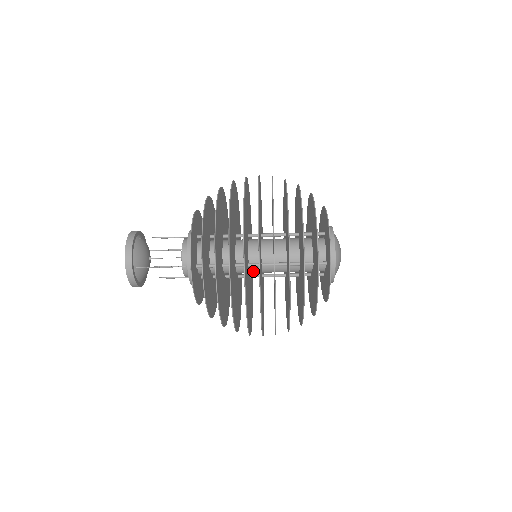
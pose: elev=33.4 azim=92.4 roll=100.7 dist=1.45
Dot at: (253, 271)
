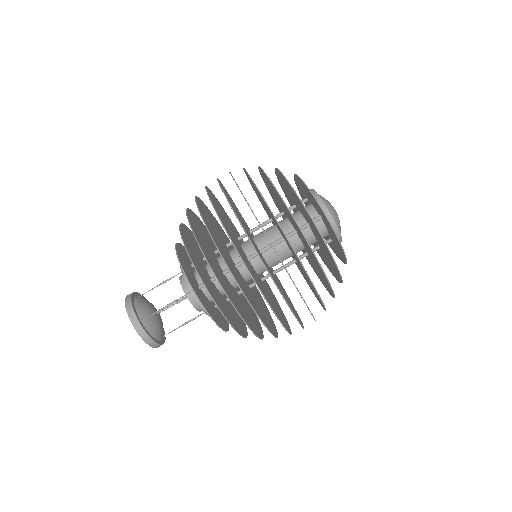
Dot at: (258, 268)
